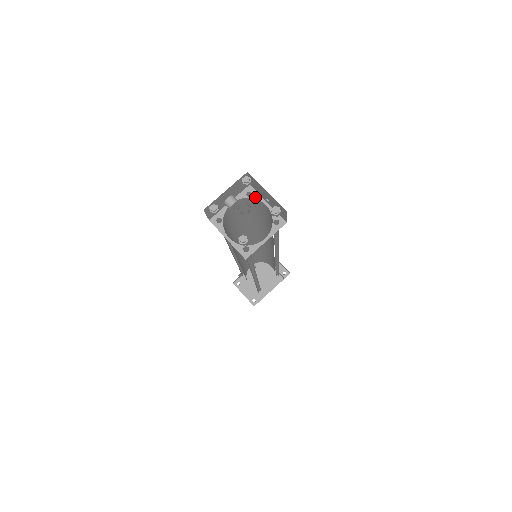
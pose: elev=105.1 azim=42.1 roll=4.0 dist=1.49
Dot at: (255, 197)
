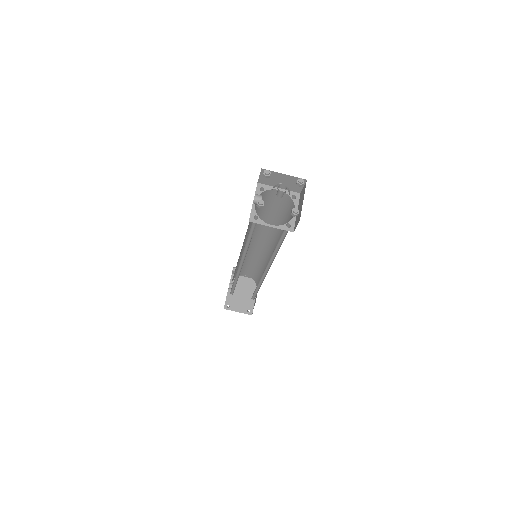
Dot at: (267, 189)
